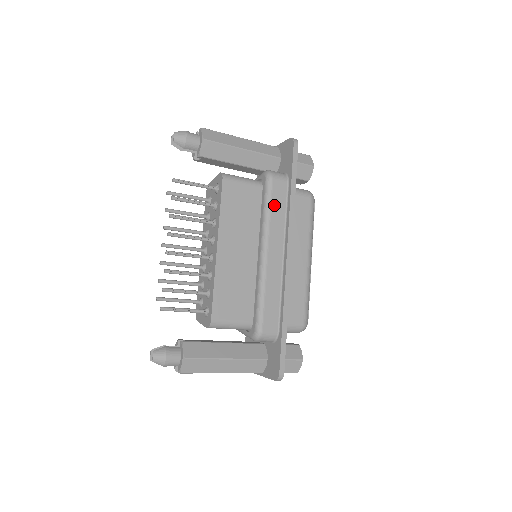
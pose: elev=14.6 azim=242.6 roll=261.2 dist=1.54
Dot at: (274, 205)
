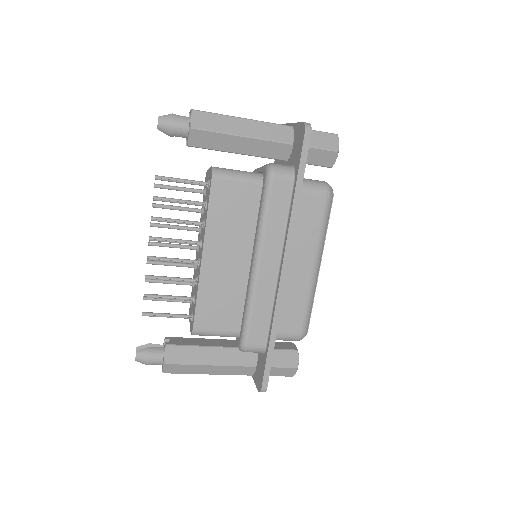
Dot at: (272, 210)
